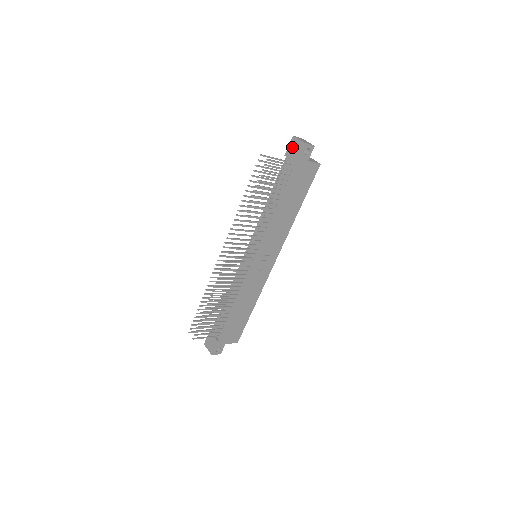
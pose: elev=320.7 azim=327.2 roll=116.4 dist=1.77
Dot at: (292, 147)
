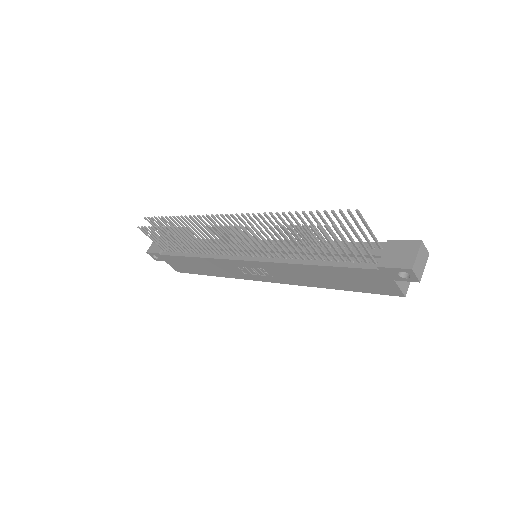
Dot at: (403, 247)
